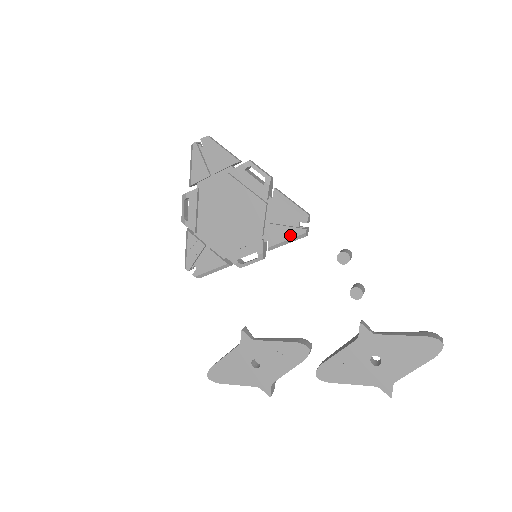
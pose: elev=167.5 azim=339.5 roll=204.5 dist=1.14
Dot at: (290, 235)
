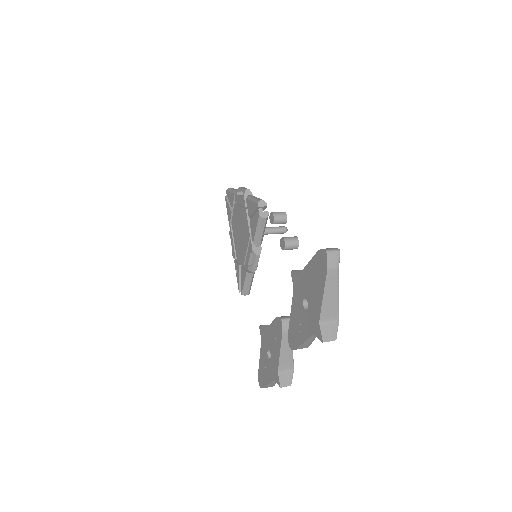
Dot at: (256, 224)
